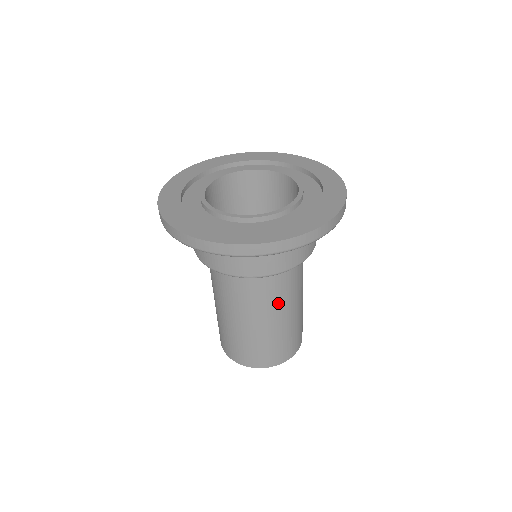
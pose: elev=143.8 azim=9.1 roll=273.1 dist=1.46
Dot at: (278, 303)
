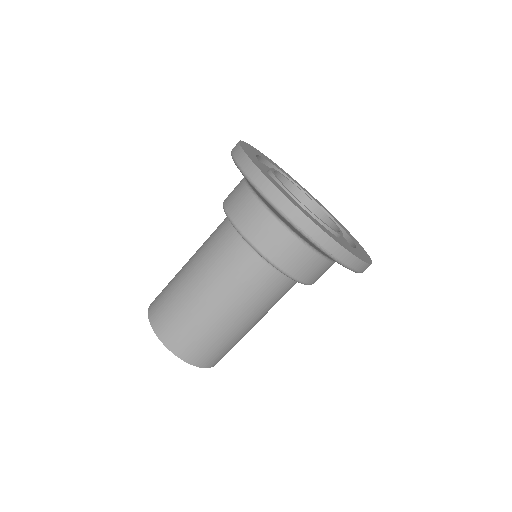
Dot at: (214, 271)
